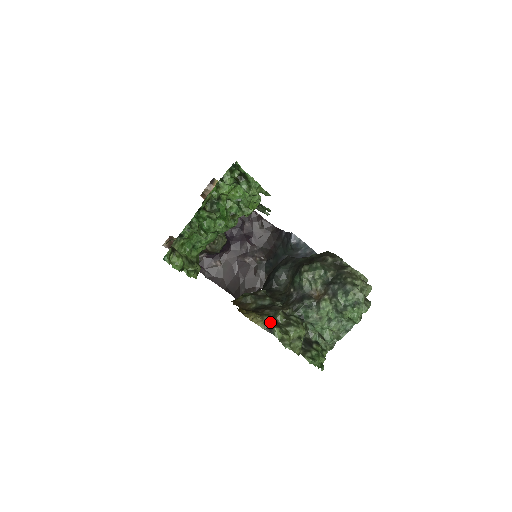
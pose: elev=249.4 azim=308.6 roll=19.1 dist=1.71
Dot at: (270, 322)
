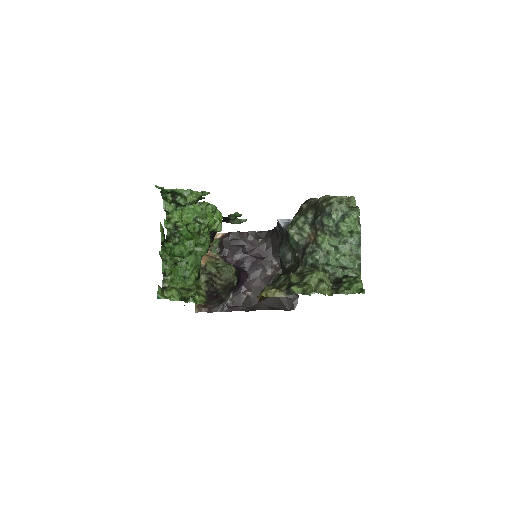
Dot at: (287, 288)
